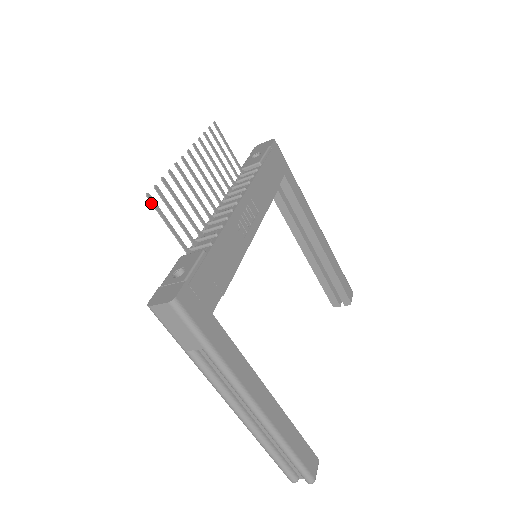
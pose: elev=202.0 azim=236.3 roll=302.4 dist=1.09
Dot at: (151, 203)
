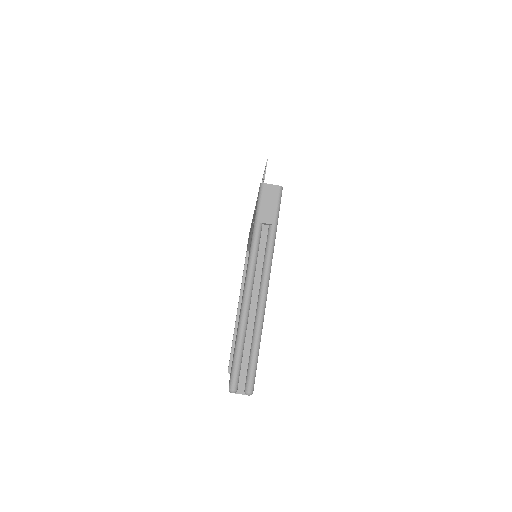
Dot at: (266, 164)
